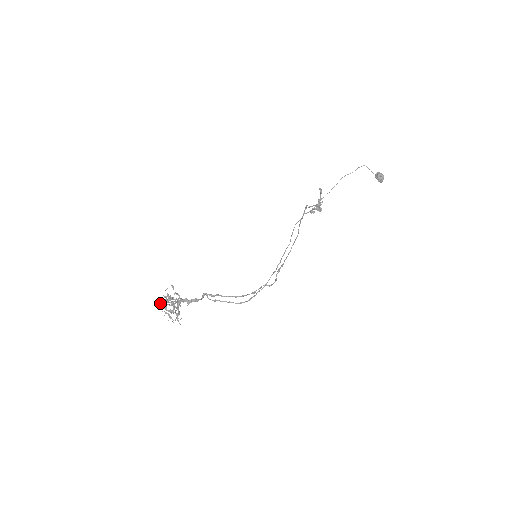
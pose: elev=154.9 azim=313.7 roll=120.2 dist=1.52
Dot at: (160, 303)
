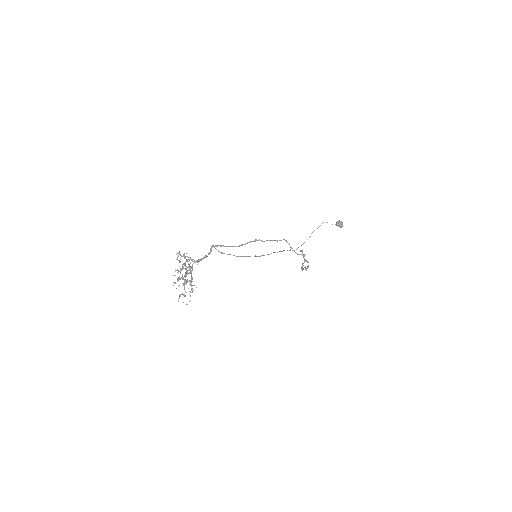
Dot at: (174, 283)
